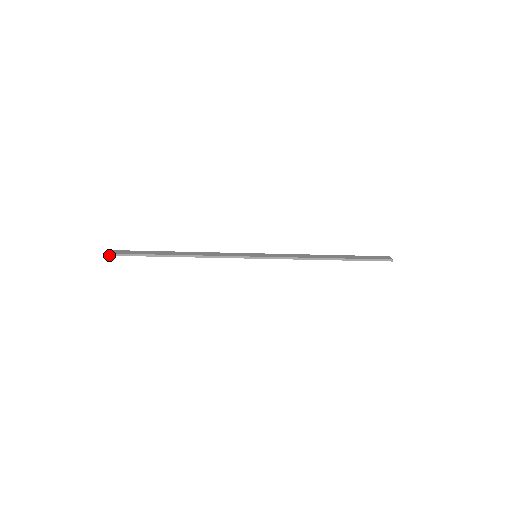
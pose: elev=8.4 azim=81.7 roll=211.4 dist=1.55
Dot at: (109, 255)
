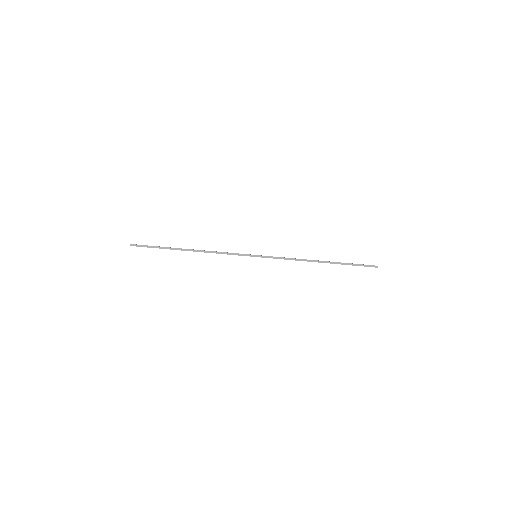
Dot at: occluded
